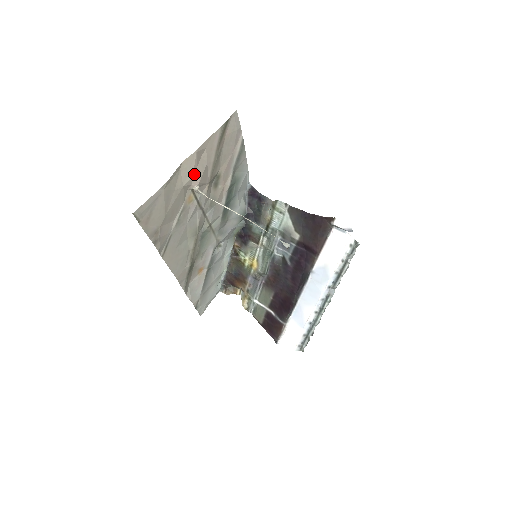
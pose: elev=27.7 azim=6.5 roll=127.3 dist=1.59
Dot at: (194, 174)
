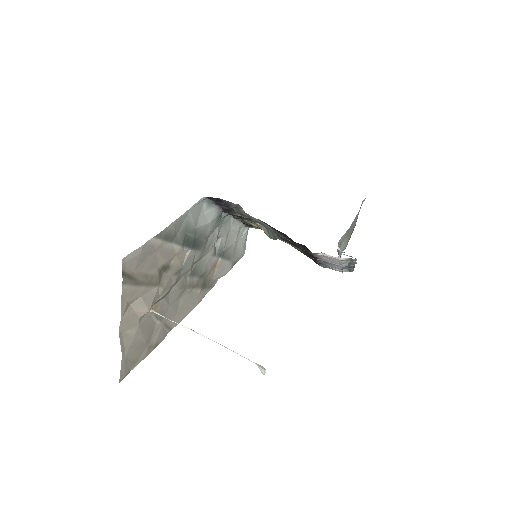
Dot at: (138, 315)
